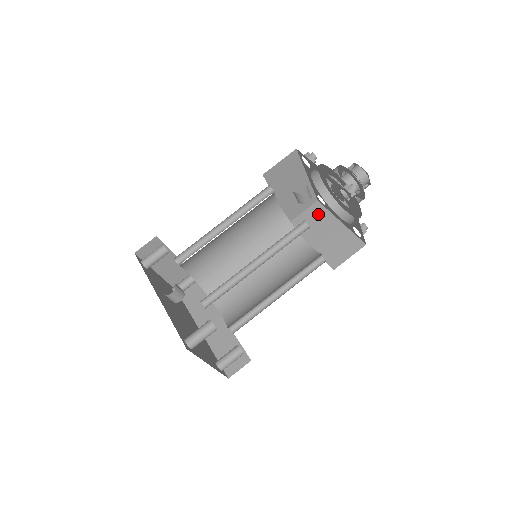
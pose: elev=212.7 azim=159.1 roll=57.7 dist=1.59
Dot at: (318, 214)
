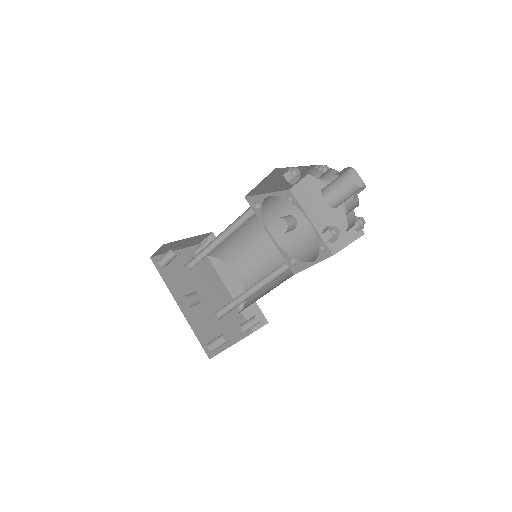
Dot at: (319, 184)
